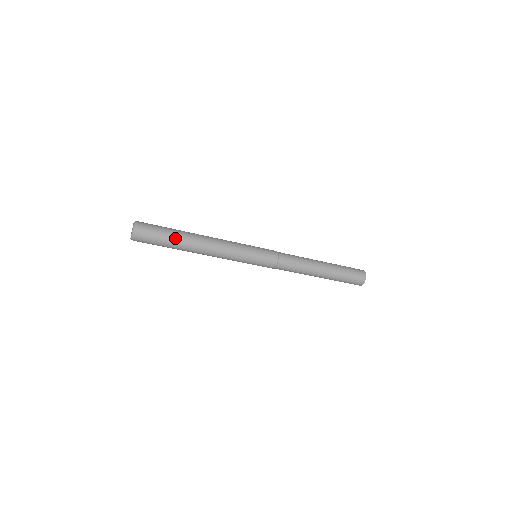
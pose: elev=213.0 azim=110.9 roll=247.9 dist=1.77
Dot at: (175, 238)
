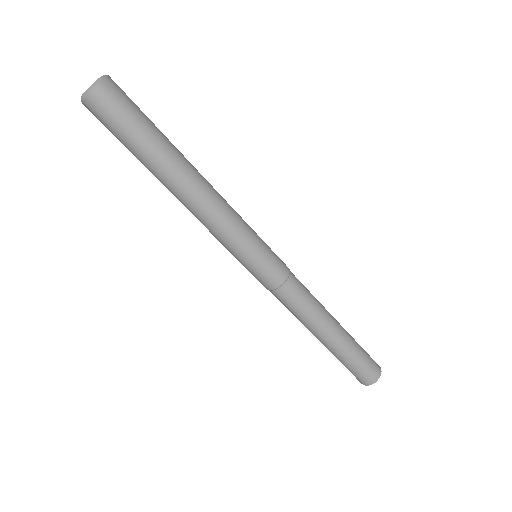
Dot at: (164, 135)
